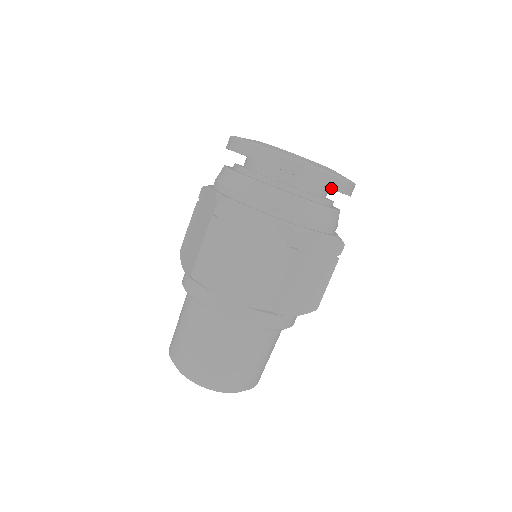
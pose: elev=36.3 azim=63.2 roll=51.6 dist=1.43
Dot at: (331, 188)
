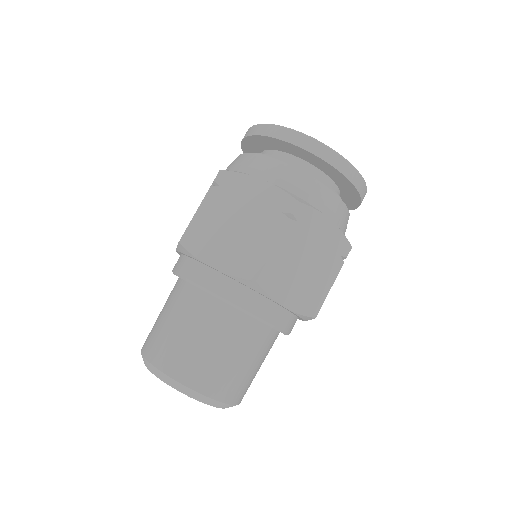
Dot at: occluded
